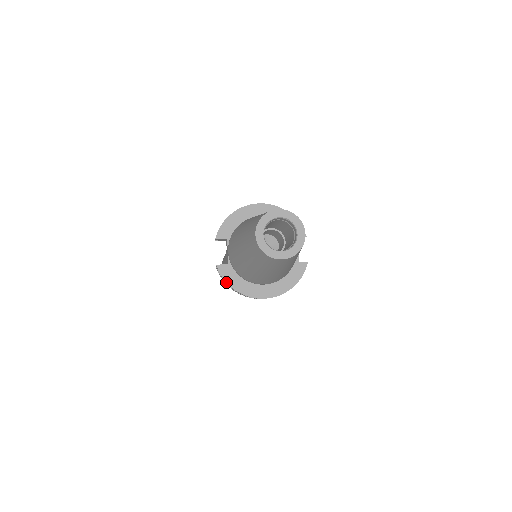
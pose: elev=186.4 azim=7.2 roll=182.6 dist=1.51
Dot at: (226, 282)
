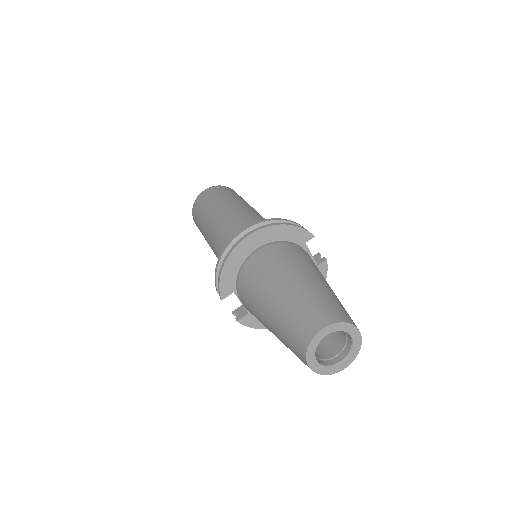
Dot at: occluded
